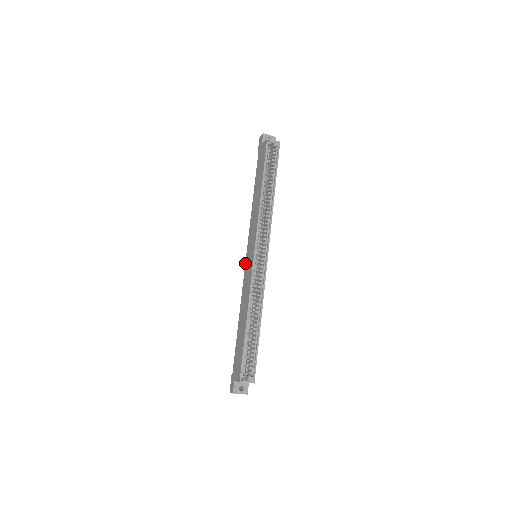
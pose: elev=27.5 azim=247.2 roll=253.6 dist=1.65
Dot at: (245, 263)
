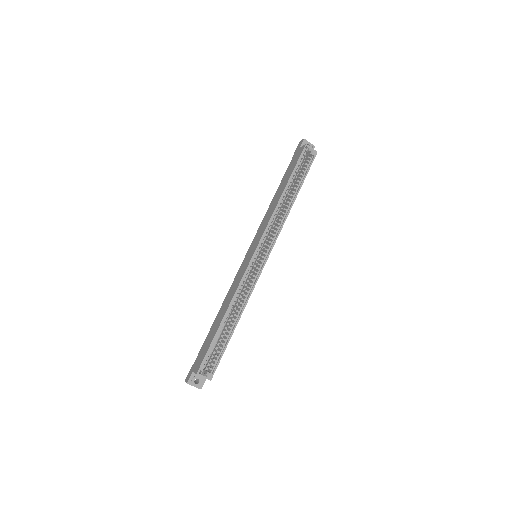
Dot at: occluded
